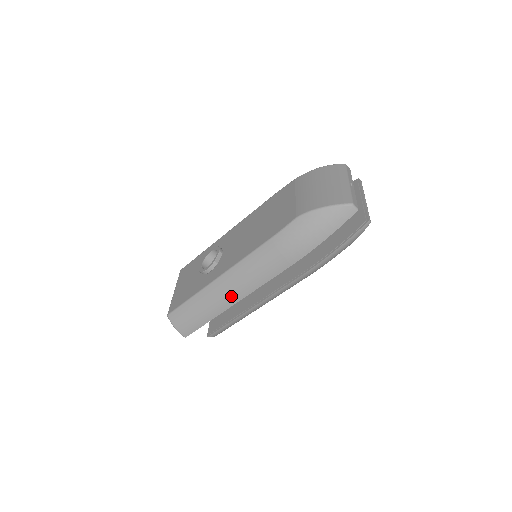
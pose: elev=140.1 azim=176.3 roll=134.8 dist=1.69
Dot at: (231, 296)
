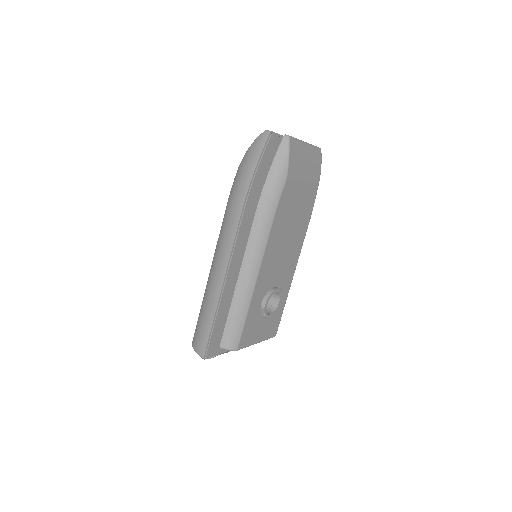
Dot at: (217, 278)
